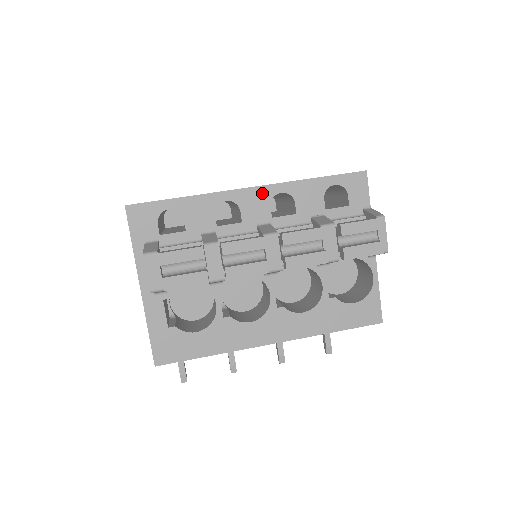
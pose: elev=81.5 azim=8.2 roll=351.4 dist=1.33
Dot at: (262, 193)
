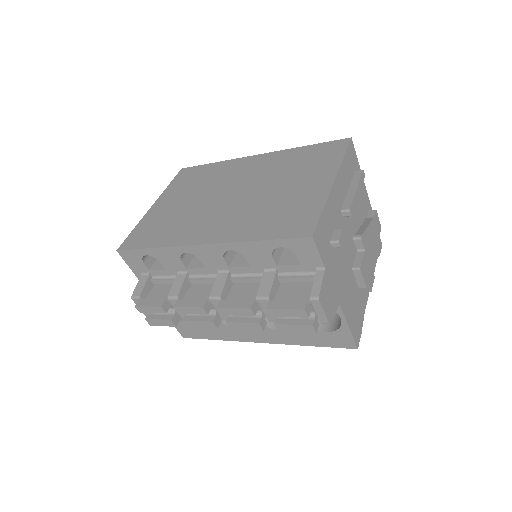
Dot at: (213, 249)
